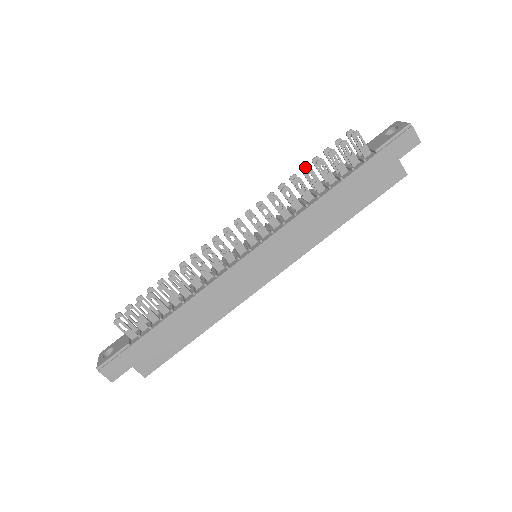
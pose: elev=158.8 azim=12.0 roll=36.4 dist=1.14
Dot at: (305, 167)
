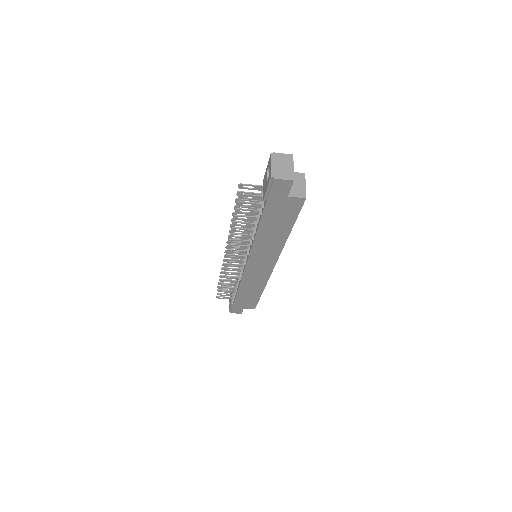
Dot at: (234, 214)
